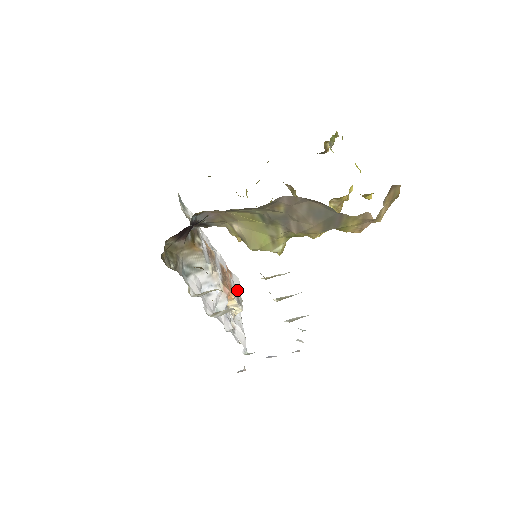
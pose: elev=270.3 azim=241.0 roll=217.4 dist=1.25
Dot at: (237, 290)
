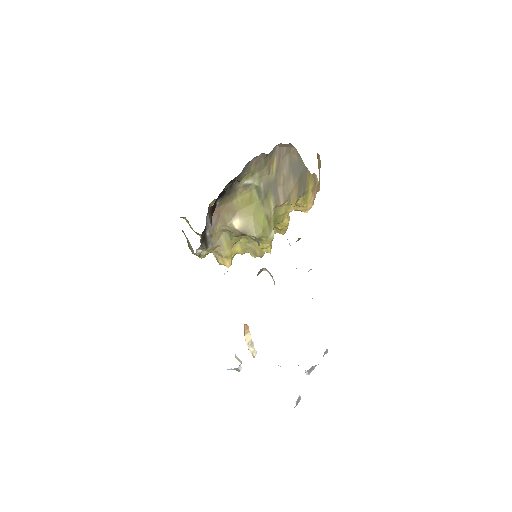
Dot at: occluded
